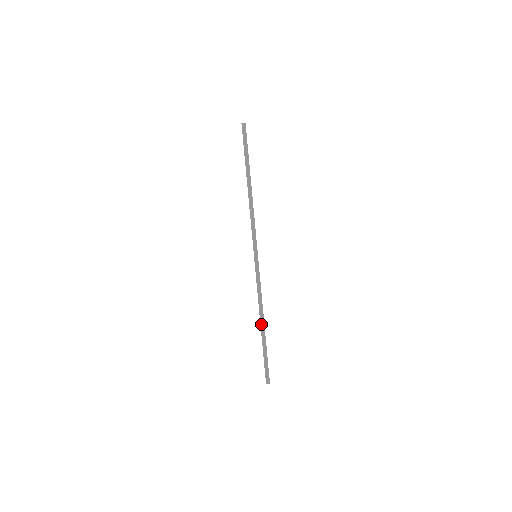
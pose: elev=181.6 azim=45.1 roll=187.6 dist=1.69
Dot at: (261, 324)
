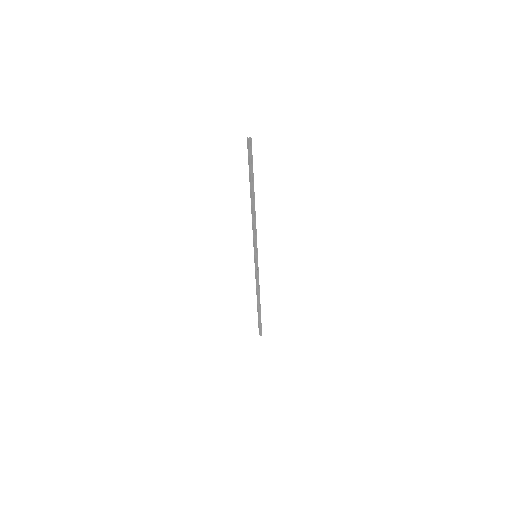
Dot at: (257, 301)
